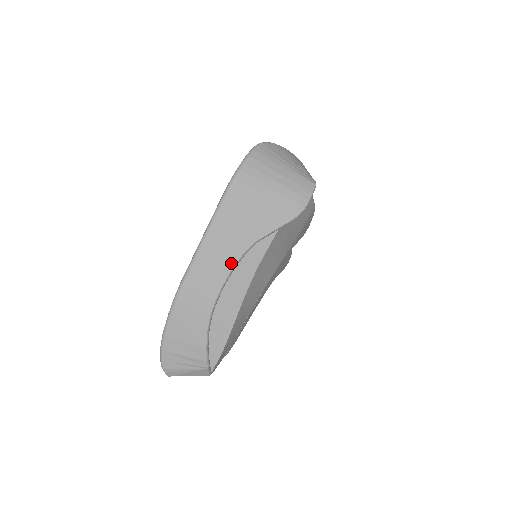
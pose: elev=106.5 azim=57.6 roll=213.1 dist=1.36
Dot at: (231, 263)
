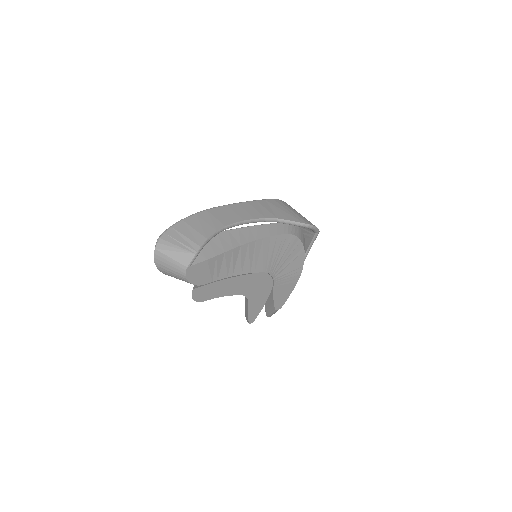
Dot at: (256, 217)
